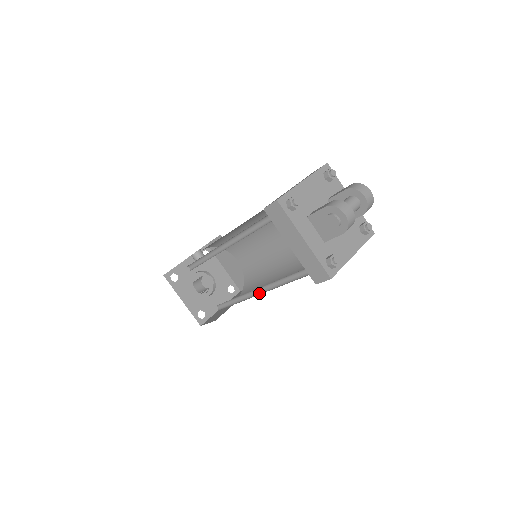
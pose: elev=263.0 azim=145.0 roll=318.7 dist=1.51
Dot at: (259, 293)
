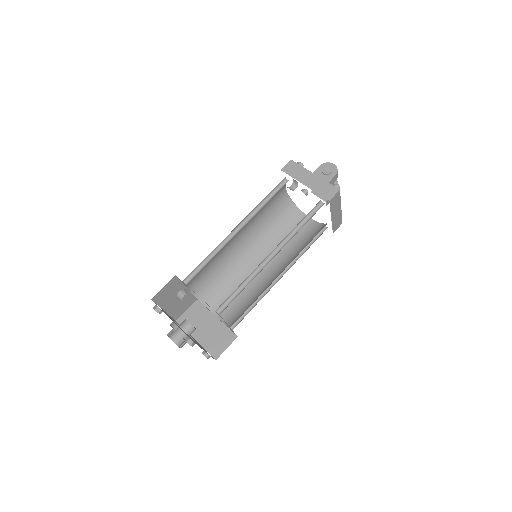
Dot at: (272, 258)
